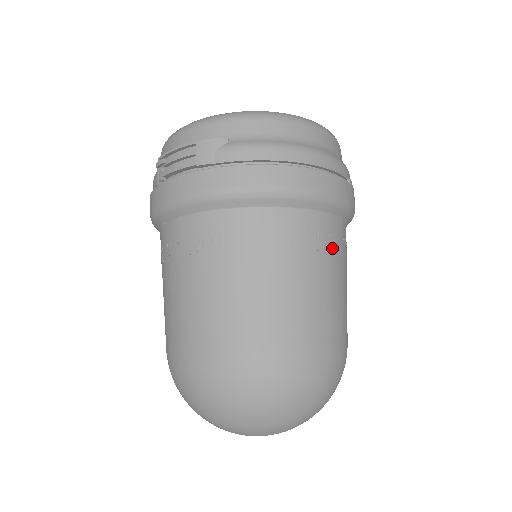
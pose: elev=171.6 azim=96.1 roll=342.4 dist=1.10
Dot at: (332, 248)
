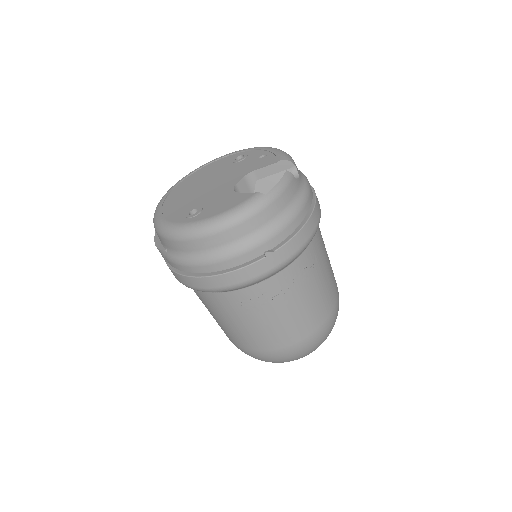
Dot at: (264, 302)
